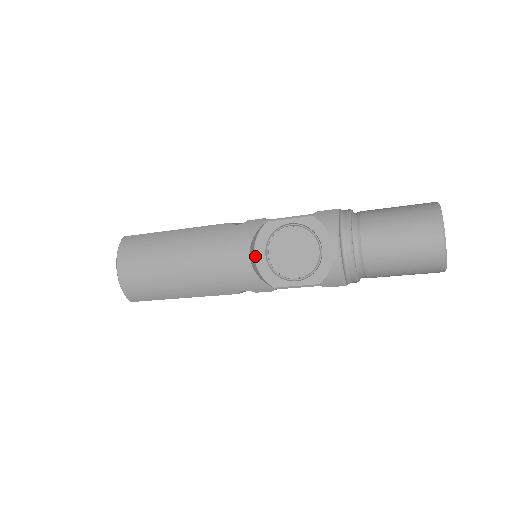
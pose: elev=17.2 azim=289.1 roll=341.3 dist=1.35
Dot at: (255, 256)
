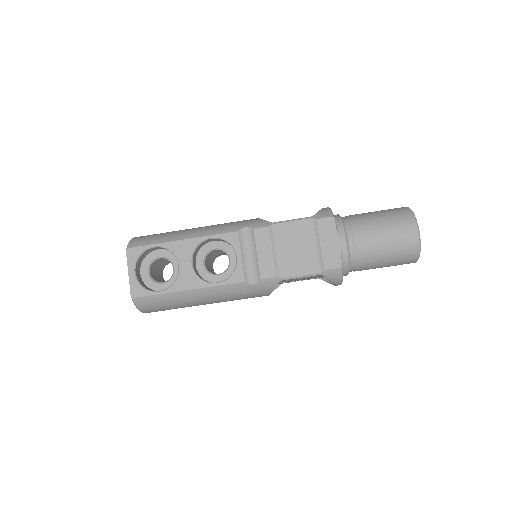
Dot at: occluded
